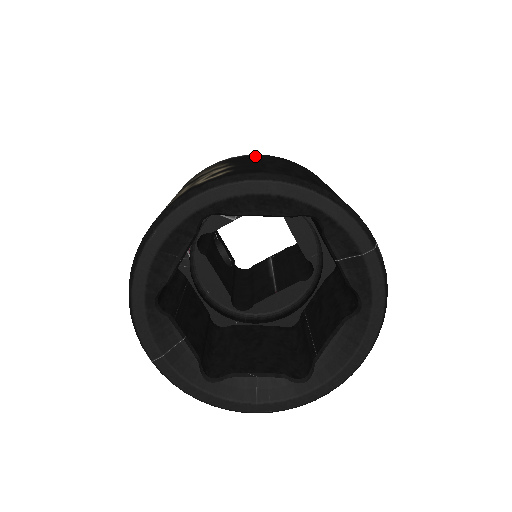
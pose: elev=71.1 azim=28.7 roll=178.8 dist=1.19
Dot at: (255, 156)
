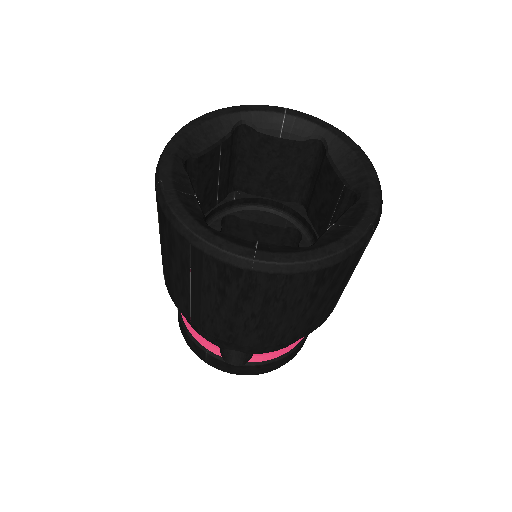
Dot at: occluded
